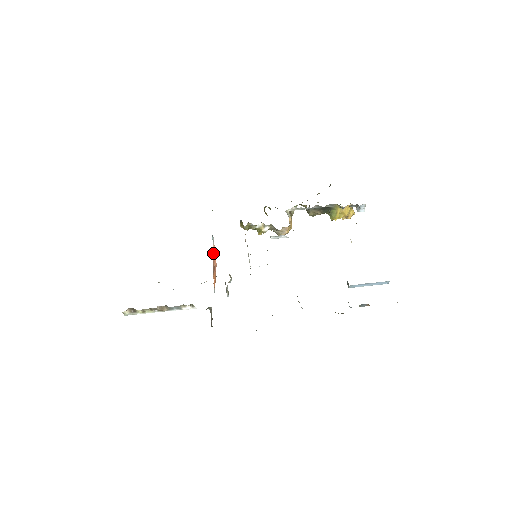
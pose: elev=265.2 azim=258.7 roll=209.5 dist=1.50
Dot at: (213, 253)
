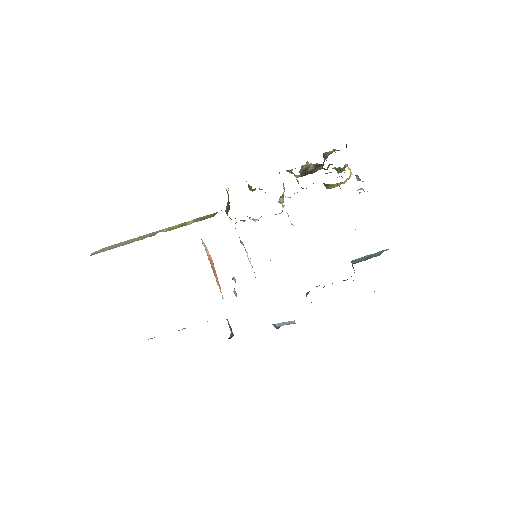
Dot at: occluded
